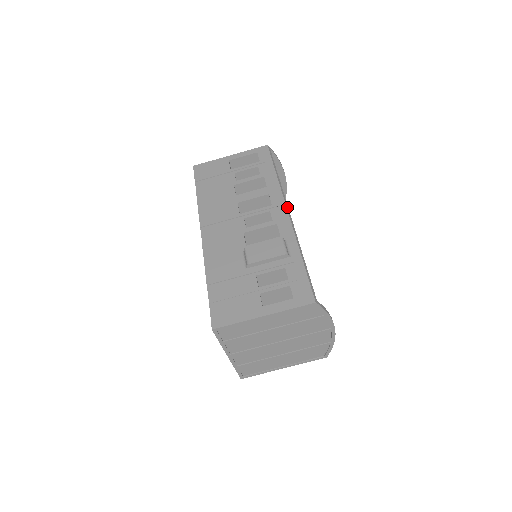
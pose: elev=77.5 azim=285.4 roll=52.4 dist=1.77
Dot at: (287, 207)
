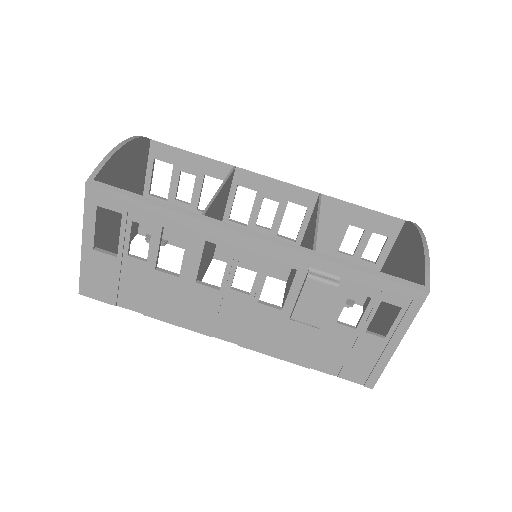
Dot at: (247, 232)
